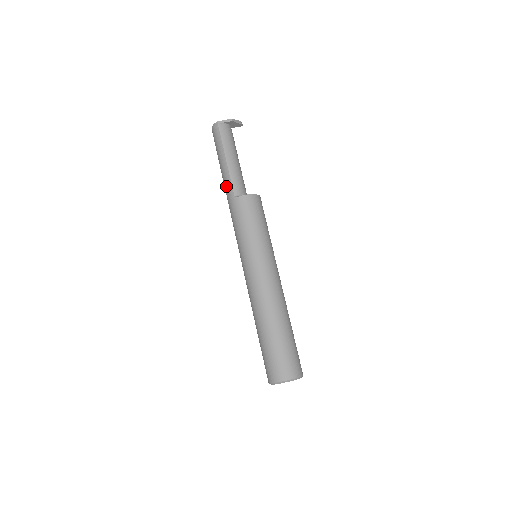
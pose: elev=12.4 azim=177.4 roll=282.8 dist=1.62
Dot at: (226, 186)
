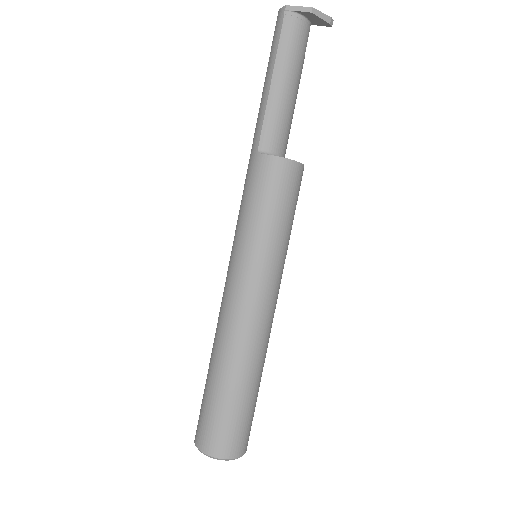
Dot at: (256, 127)
